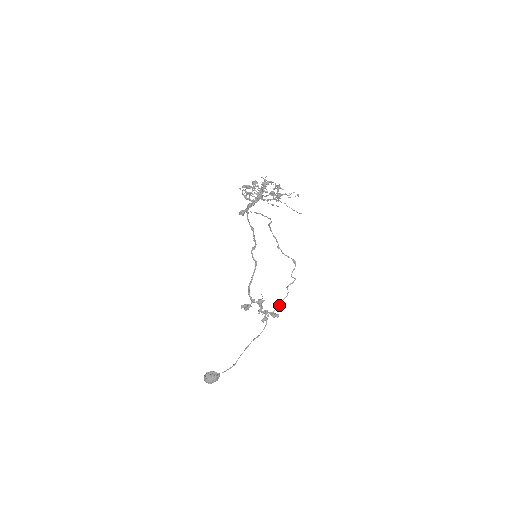
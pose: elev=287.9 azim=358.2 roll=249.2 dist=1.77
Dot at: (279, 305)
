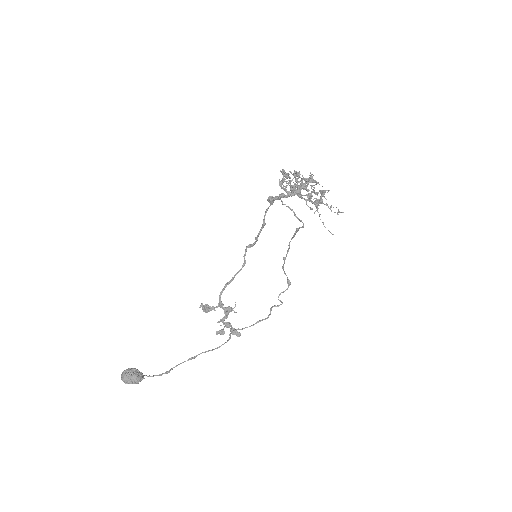
Dot at: (254, 324)
